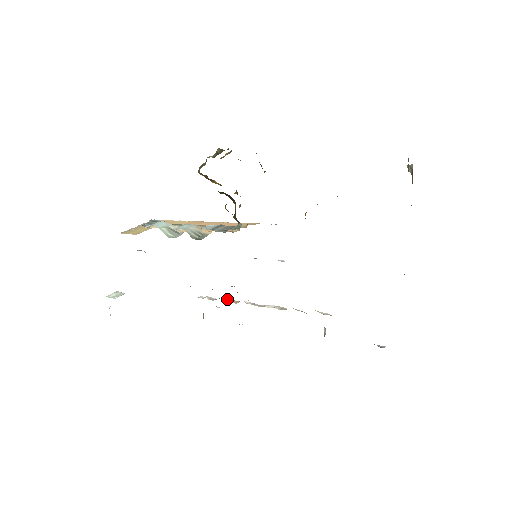
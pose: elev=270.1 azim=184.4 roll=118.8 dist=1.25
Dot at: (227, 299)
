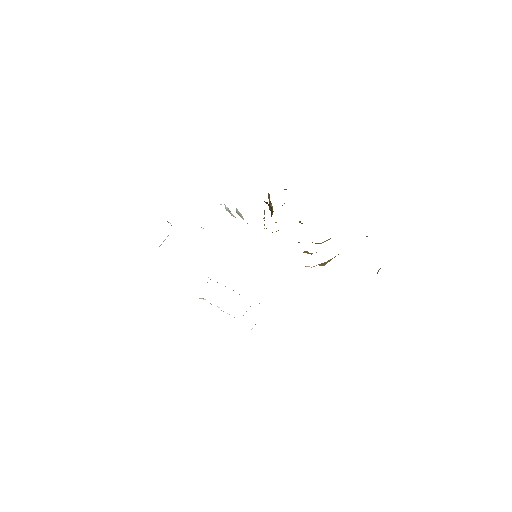
Dot at: (217, 282)
